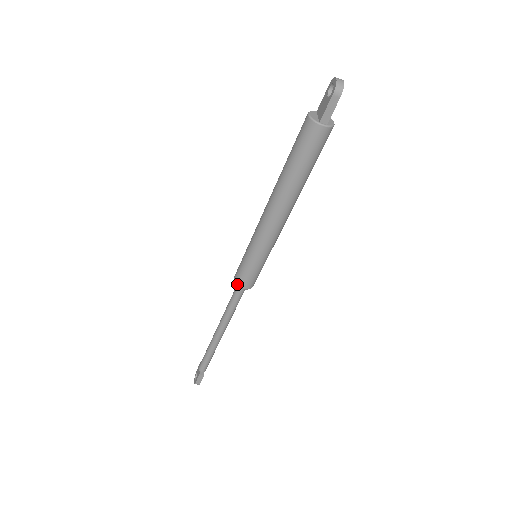
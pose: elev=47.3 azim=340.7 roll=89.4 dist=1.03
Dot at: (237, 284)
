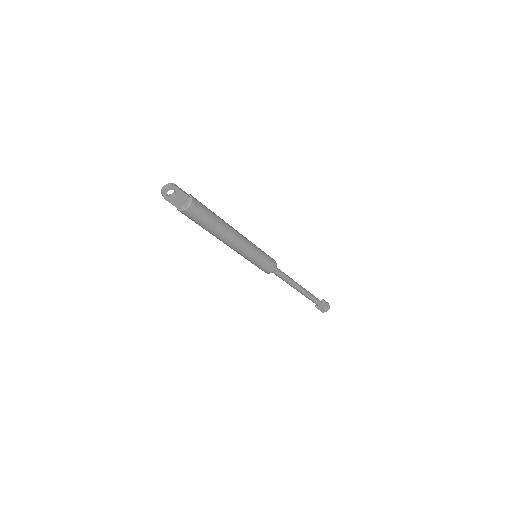
Dot at: occluded
